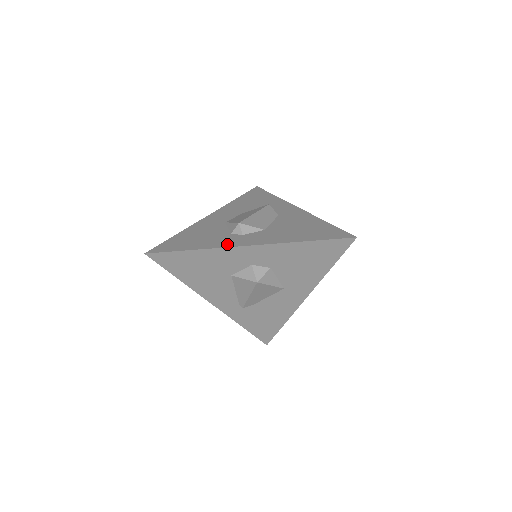
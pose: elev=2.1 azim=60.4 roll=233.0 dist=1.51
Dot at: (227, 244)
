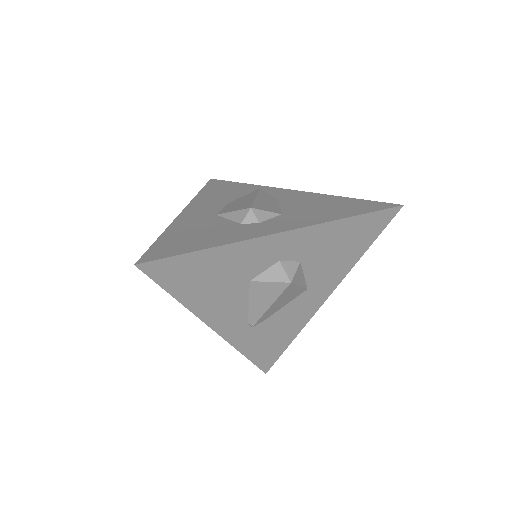
Dot at: (251, 235)
